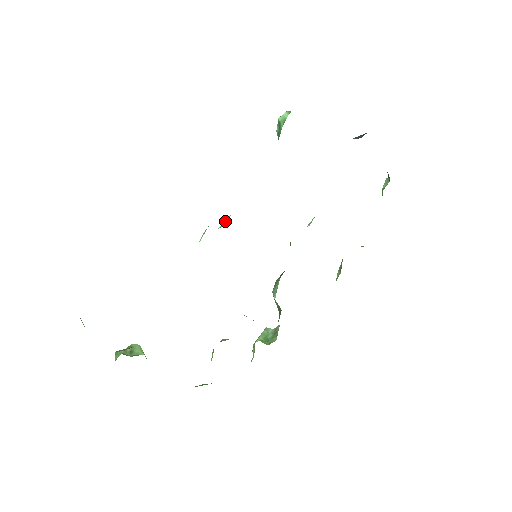
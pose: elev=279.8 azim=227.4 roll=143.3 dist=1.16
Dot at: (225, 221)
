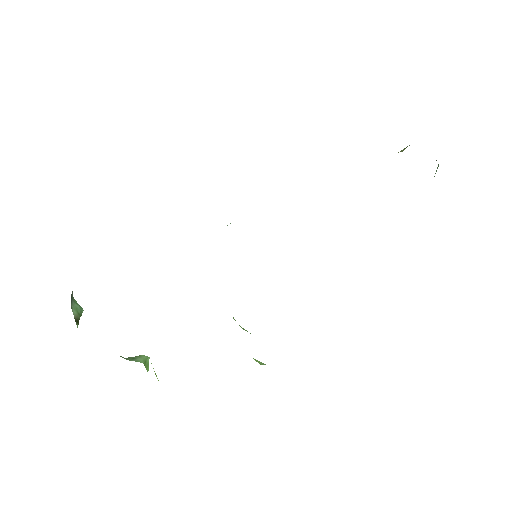
Dot at: occluded
